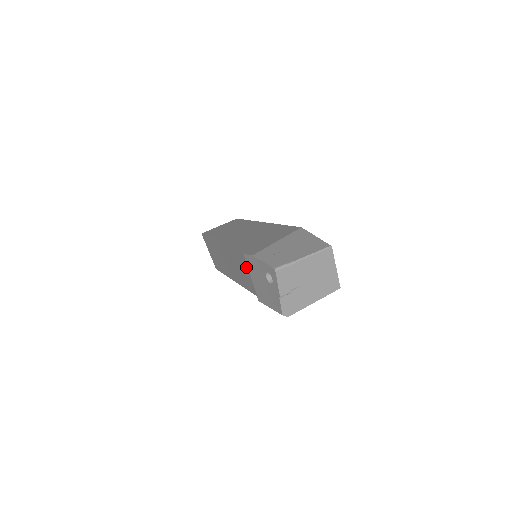
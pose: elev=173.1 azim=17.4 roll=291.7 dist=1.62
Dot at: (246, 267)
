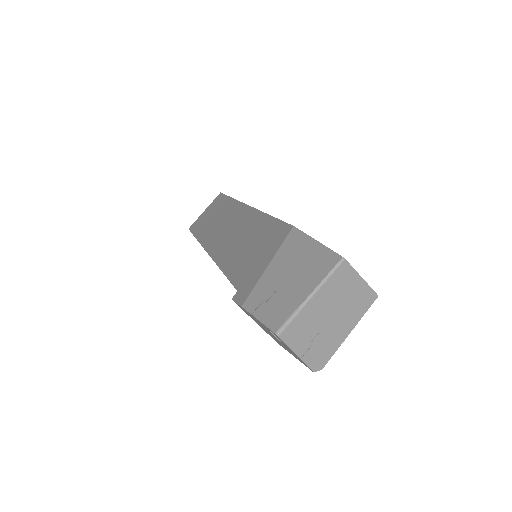
Dot at: occluded
